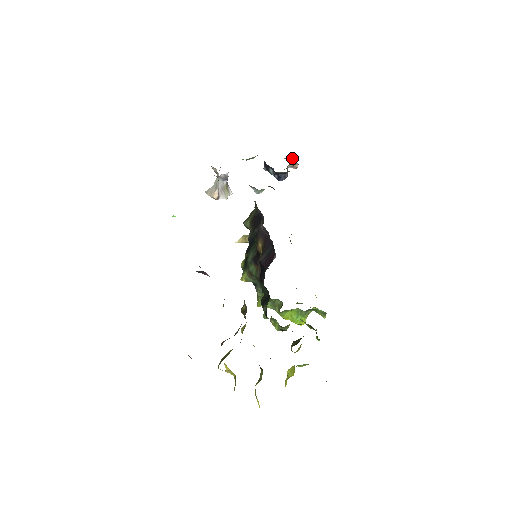
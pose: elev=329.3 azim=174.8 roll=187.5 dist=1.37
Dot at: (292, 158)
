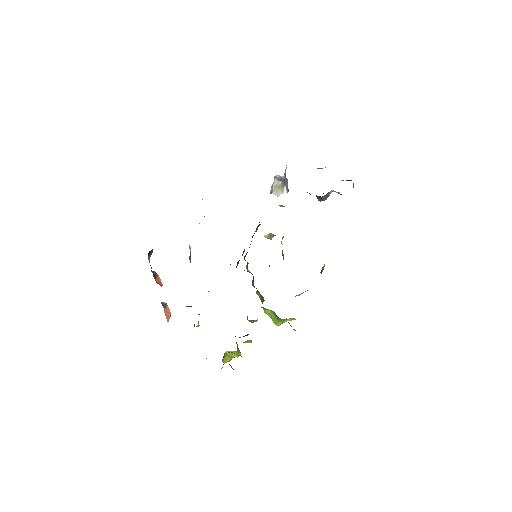
Dot at: occluded
